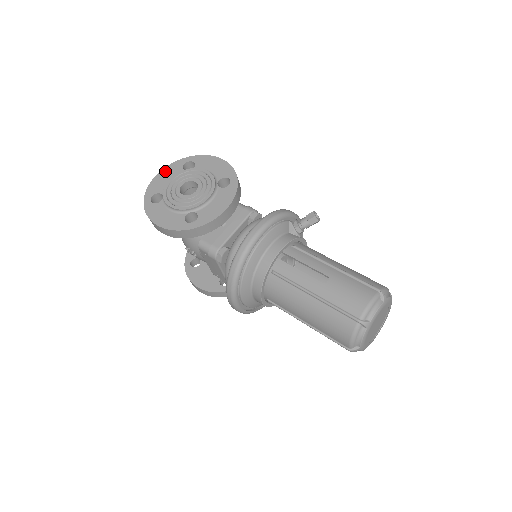
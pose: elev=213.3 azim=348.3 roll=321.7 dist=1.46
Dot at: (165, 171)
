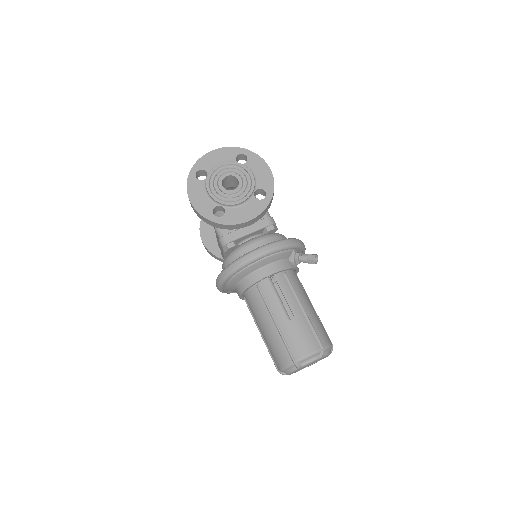
Dot at: (220, 151)
